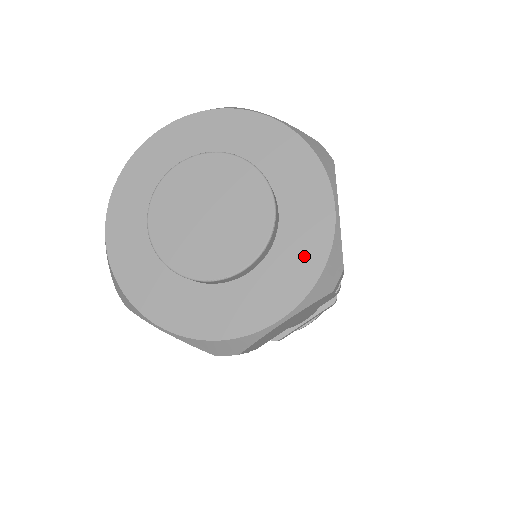
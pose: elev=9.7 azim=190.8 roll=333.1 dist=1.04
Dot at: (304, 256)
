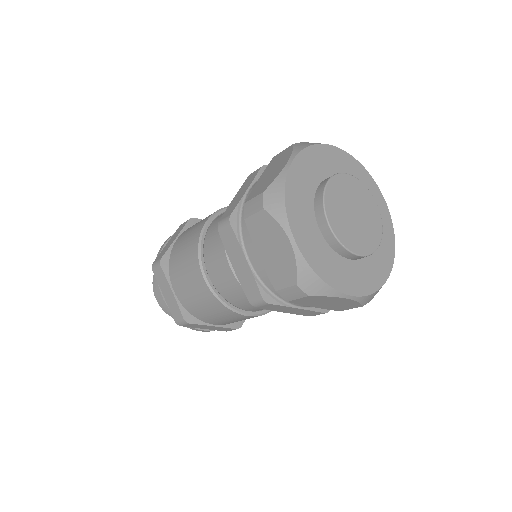
Dot at: (373, 276)
